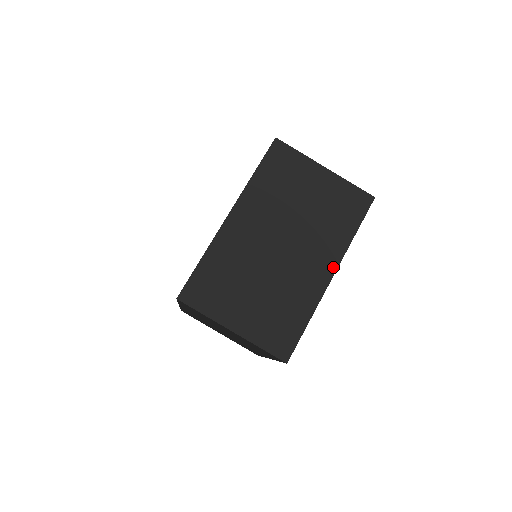
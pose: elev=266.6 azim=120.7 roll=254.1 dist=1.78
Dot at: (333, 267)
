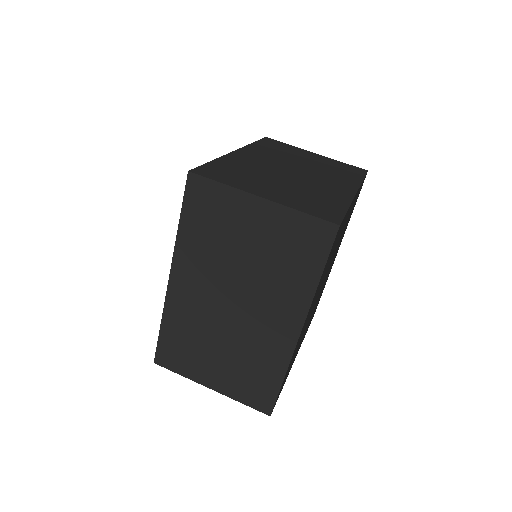
Dot at: (353, 188)
